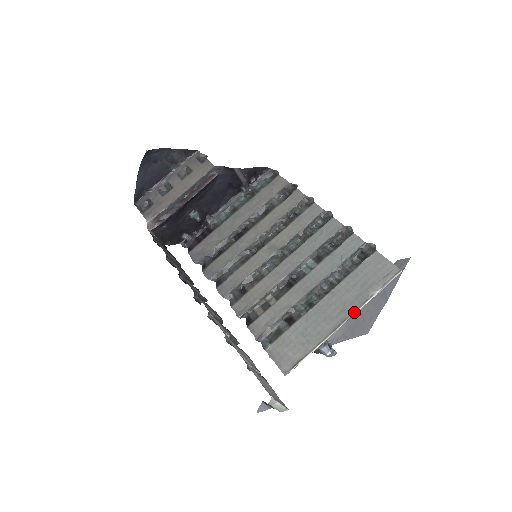
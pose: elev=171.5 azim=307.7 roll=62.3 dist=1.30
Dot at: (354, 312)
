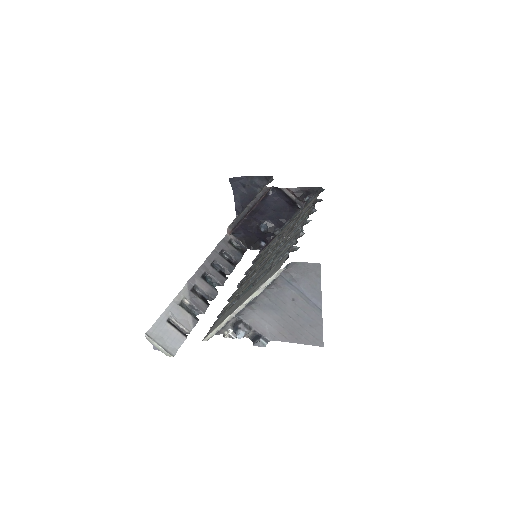
Dot at: (245, 301)
